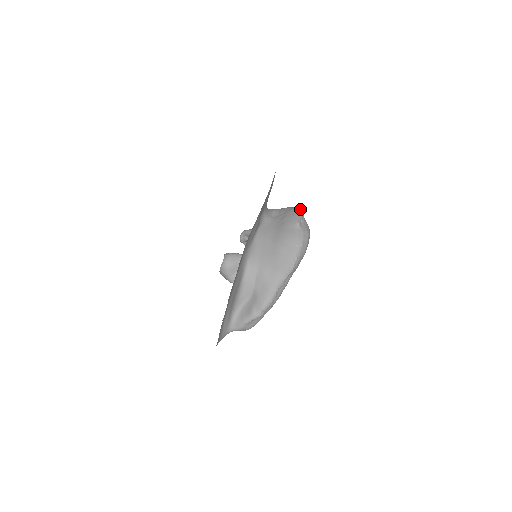
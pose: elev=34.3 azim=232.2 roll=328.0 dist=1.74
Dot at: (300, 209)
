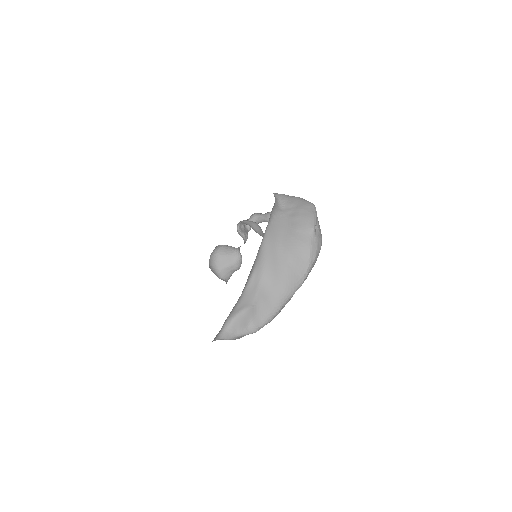
Dot at: (314, 207)
